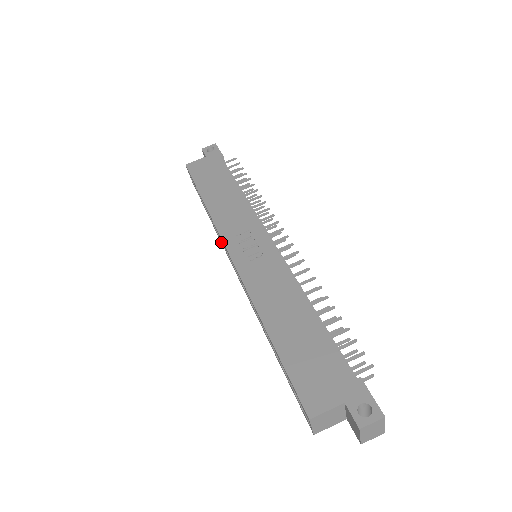
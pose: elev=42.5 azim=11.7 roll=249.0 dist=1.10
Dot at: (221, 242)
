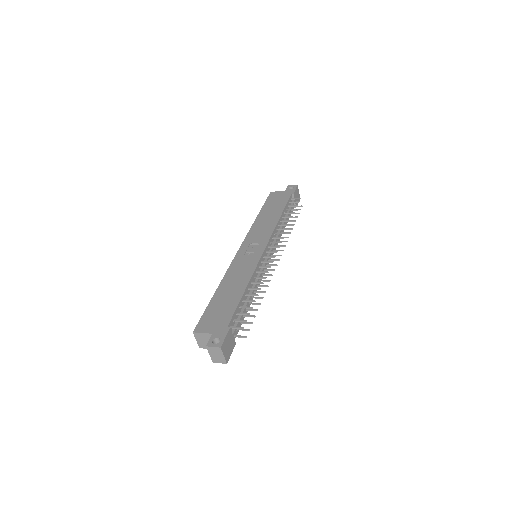
Dot at: occluded
